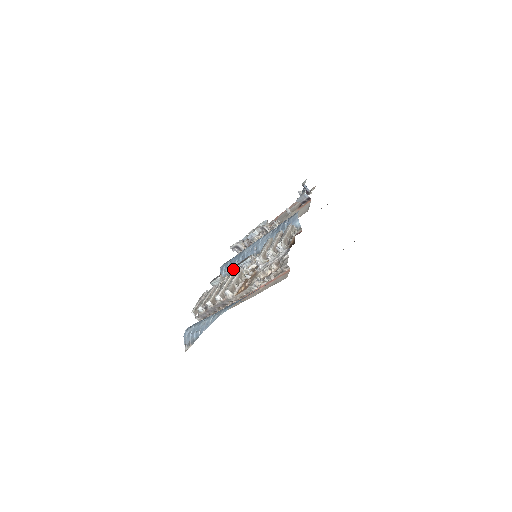
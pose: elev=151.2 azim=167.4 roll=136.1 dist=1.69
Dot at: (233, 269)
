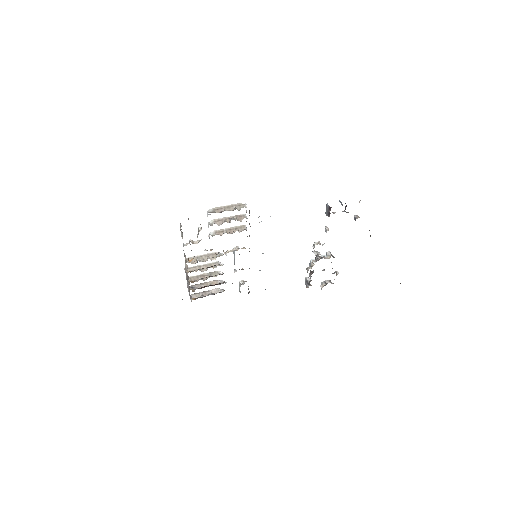
Dot at: occluded
